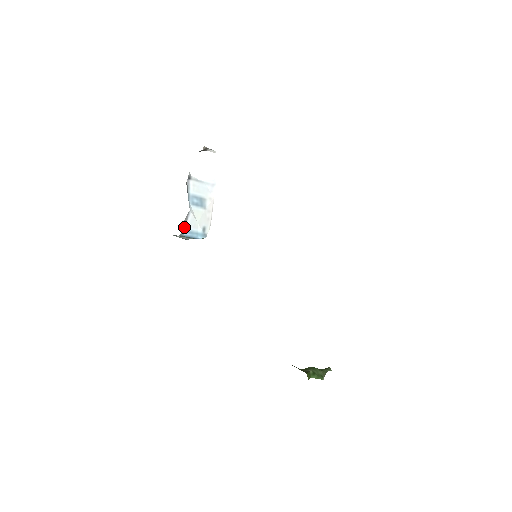
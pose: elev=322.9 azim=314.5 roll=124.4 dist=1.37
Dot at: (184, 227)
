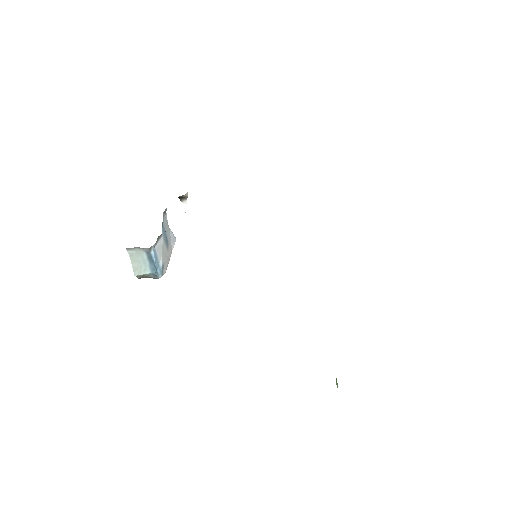
Dot at: (155, 244)
